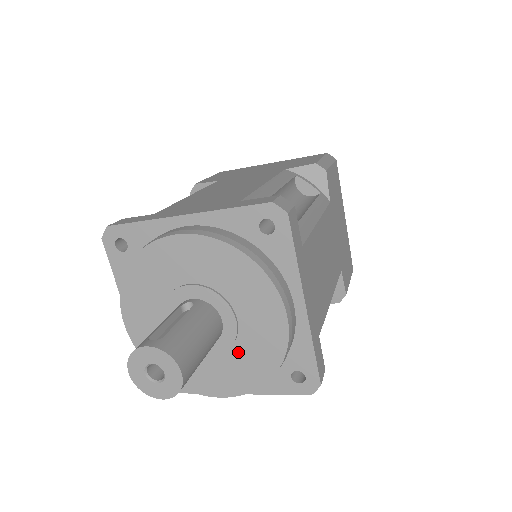
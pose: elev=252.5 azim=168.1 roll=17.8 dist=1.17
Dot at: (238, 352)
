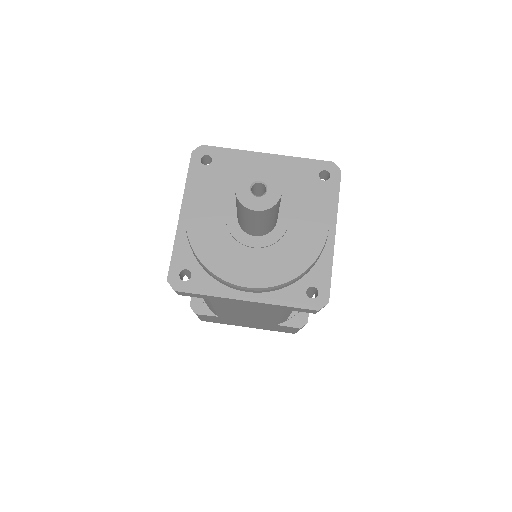
Dot at: (280, 248)
